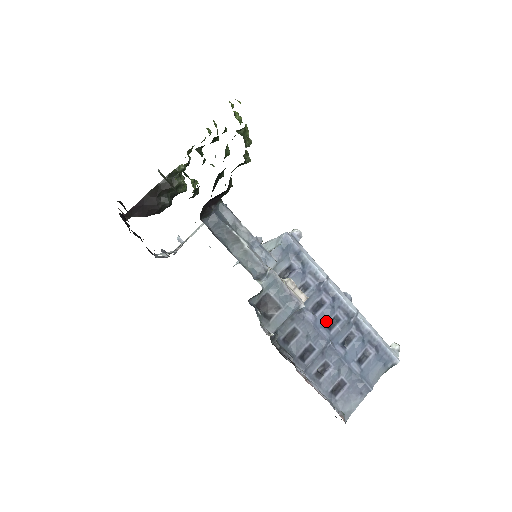
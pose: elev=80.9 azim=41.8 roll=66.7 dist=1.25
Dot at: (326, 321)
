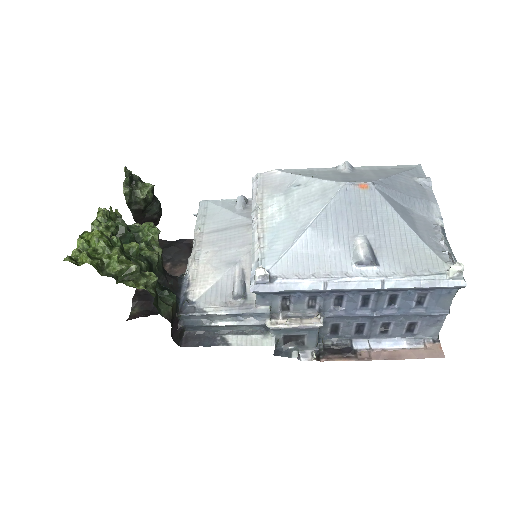
Dot at: (356, 305)
